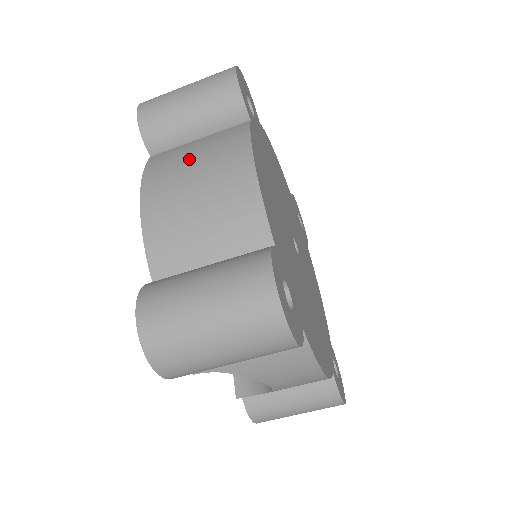
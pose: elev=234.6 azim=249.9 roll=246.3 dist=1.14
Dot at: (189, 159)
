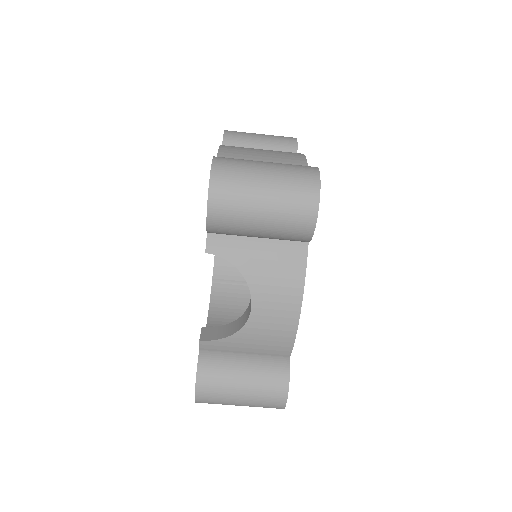
Dot at: occluded
